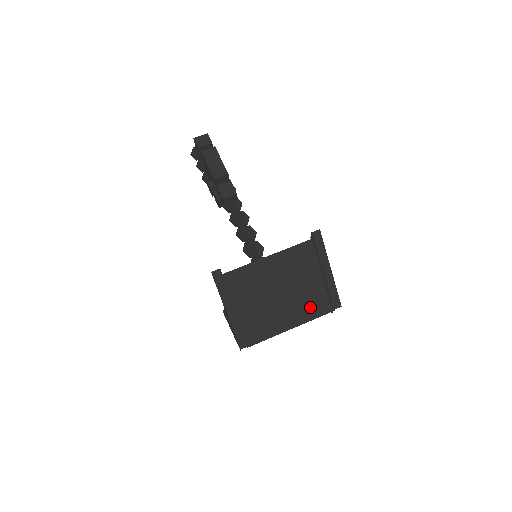
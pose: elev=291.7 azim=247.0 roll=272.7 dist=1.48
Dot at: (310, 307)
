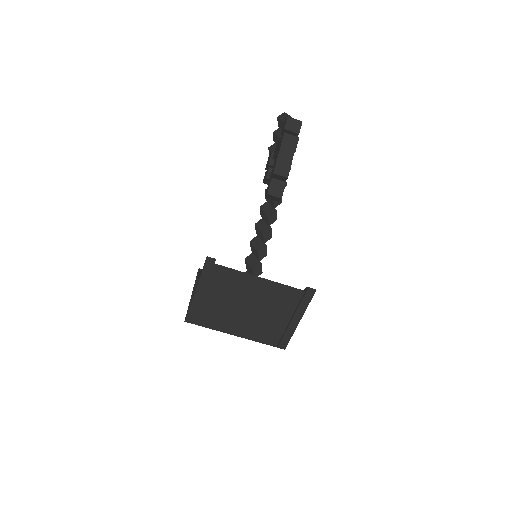
Dot at: (261, 332)
